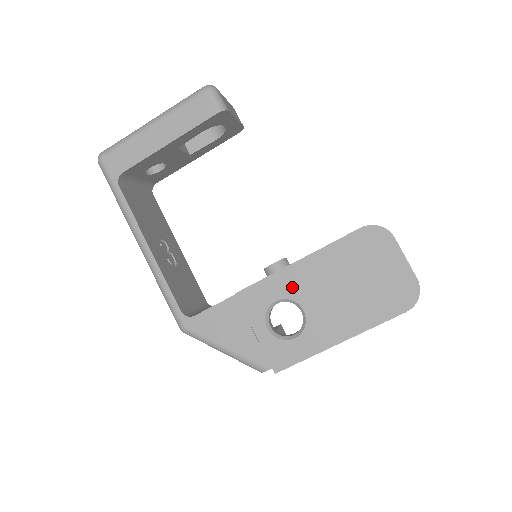
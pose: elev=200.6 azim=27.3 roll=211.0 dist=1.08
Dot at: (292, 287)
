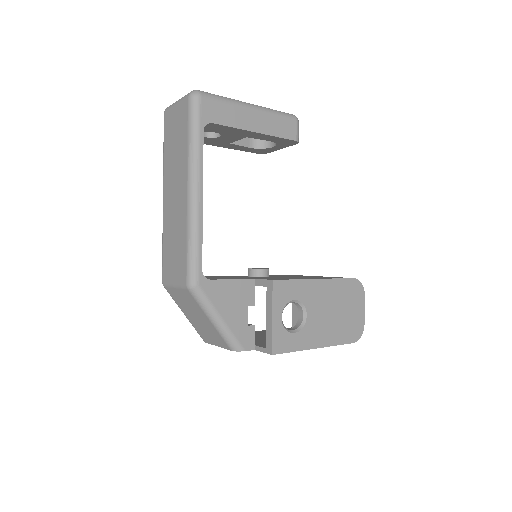
Dot at: (307, 295)
